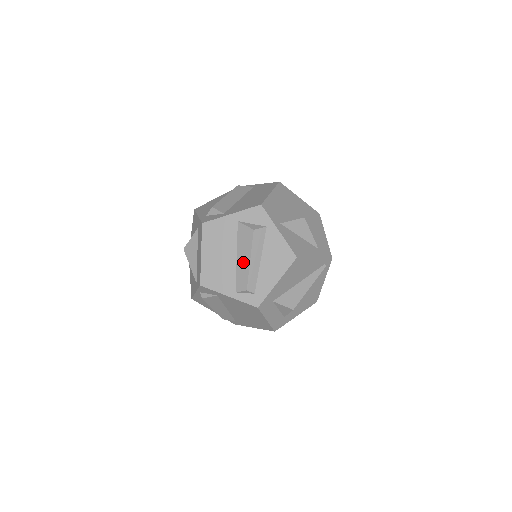
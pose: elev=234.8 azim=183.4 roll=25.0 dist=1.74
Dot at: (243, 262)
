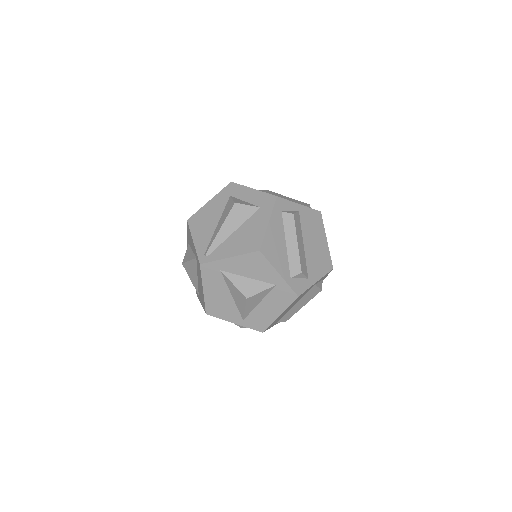
Dot at: (297, 308)
